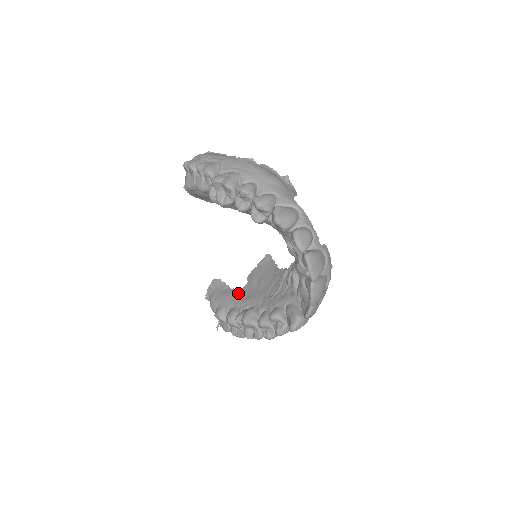
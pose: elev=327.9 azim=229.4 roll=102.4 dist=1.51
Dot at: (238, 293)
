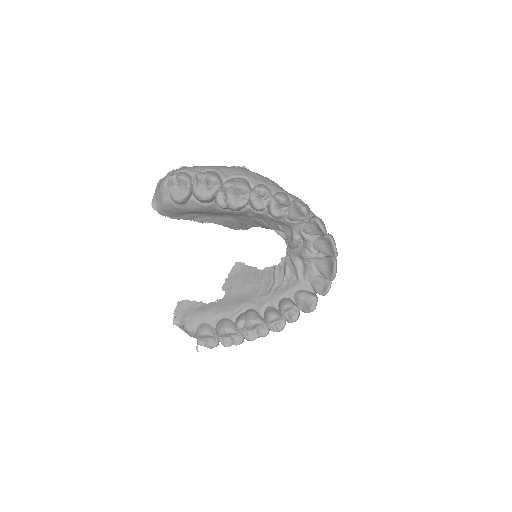
Dot at: (221, 304)
